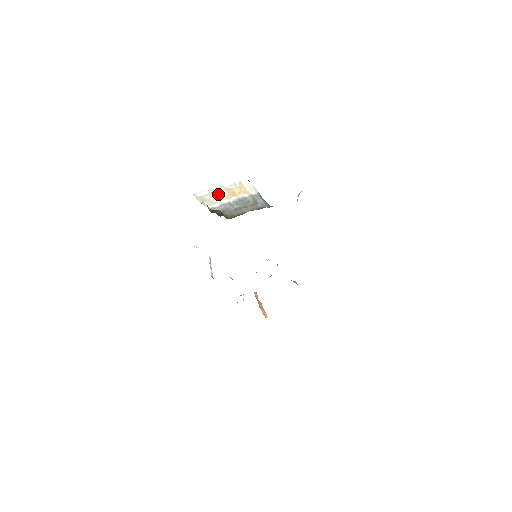
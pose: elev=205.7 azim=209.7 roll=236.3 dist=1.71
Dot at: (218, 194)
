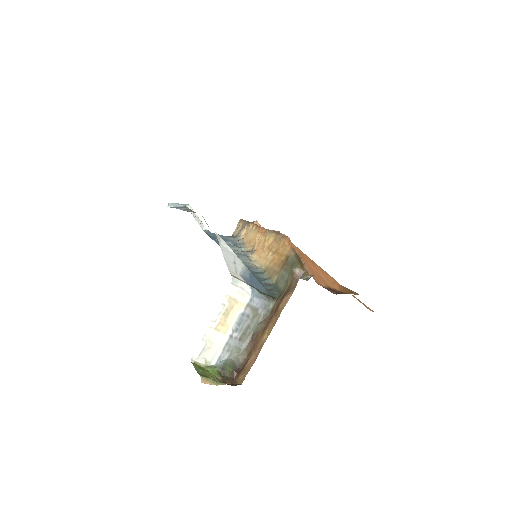
Dot at: (214, 335)
